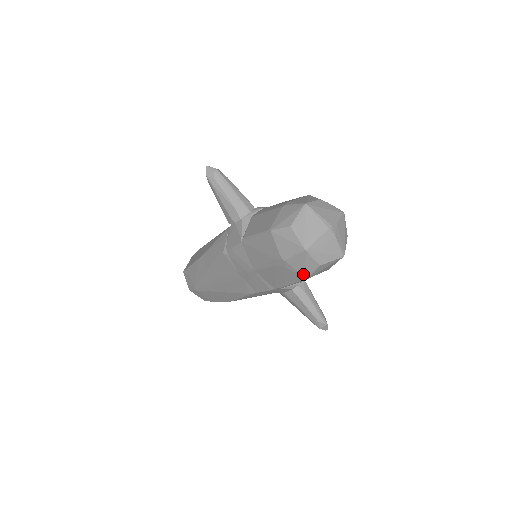
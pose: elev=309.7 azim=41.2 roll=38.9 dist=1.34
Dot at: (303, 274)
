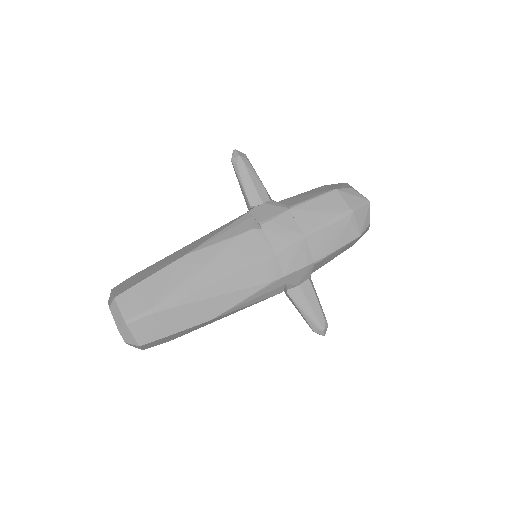
Dot at: (360, 230)
